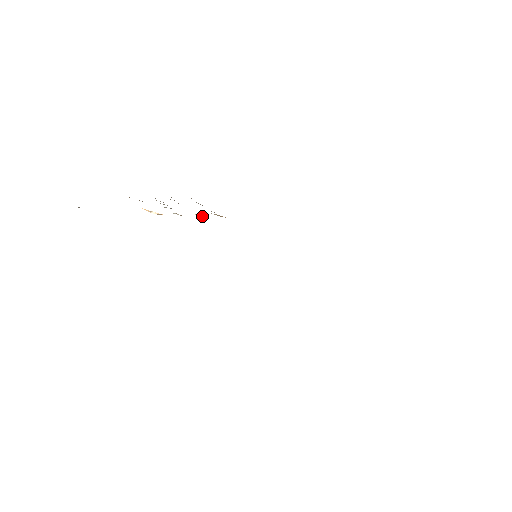
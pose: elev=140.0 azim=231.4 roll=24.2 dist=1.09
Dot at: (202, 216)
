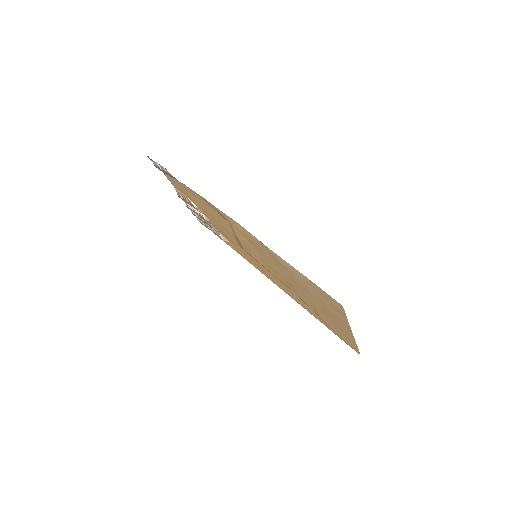
Dot at: (217, 229)
